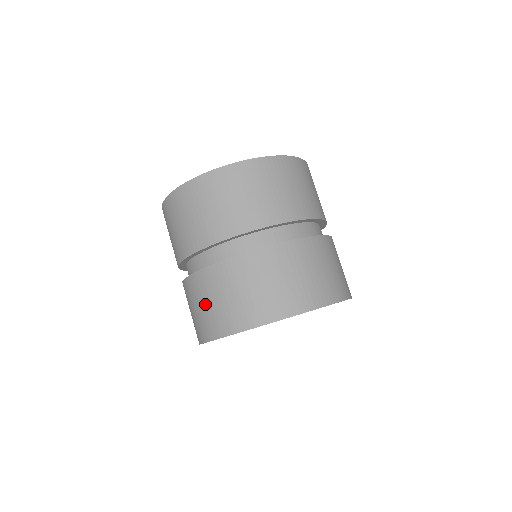
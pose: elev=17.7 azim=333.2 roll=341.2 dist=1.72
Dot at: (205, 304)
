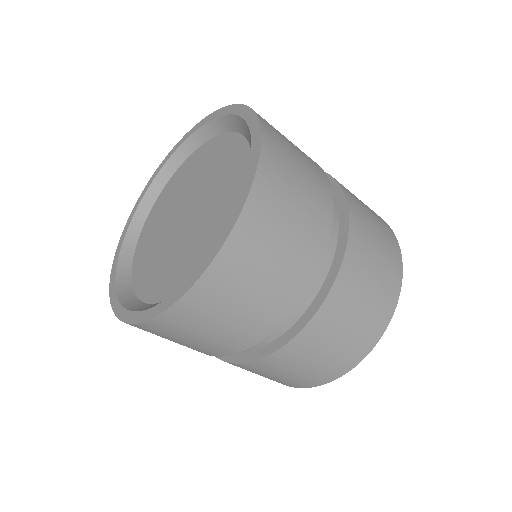
Dot at: occluded
